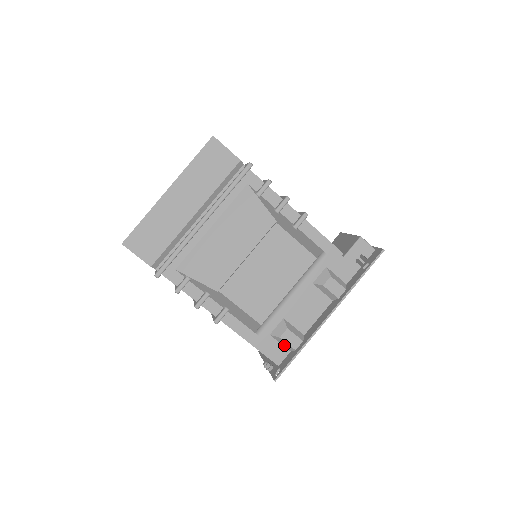
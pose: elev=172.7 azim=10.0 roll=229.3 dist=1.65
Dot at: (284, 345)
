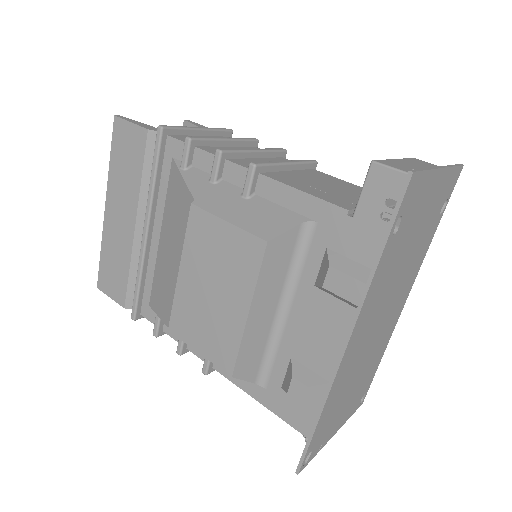
Dot at: occluded
